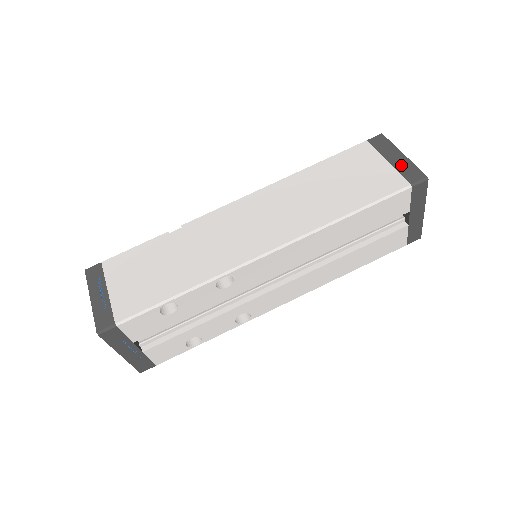
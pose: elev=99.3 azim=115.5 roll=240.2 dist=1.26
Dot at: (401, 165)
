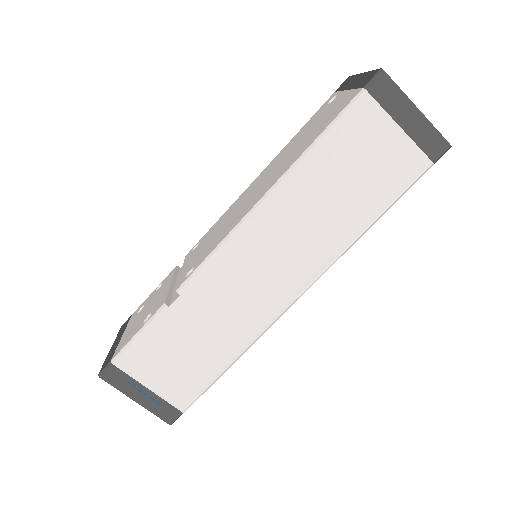
Dot at: (418, 132)
